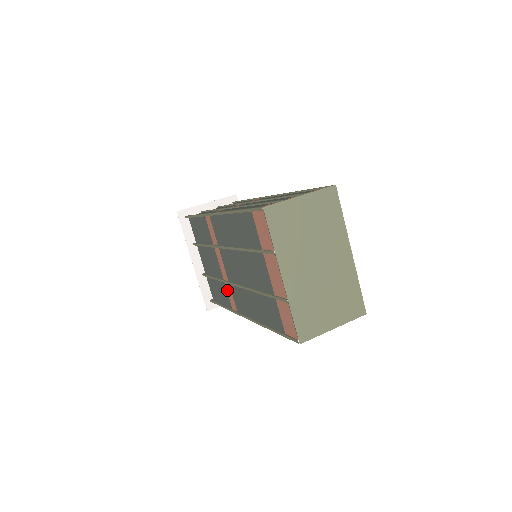
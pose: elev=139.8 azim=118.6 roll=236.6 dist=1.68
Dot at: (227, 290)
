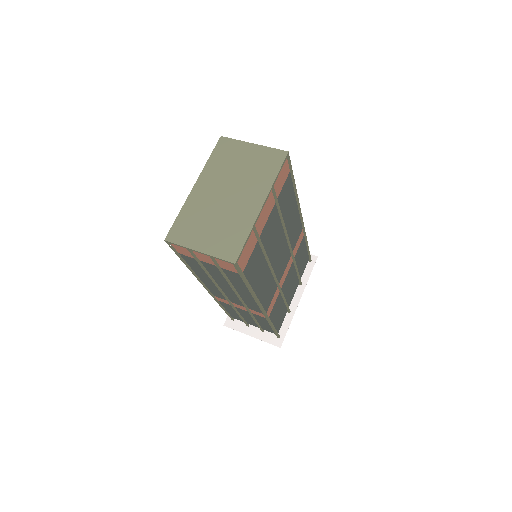
Dot at: occluded
